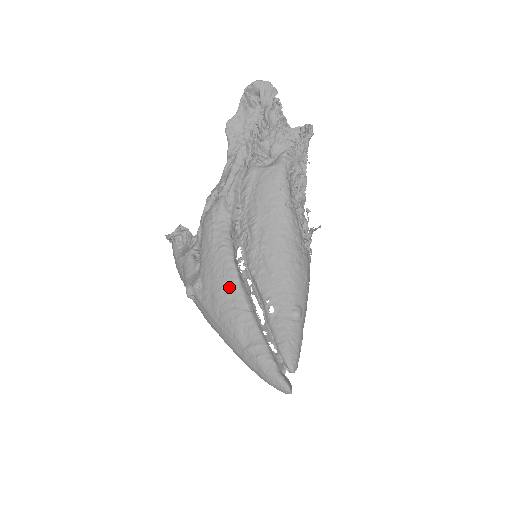
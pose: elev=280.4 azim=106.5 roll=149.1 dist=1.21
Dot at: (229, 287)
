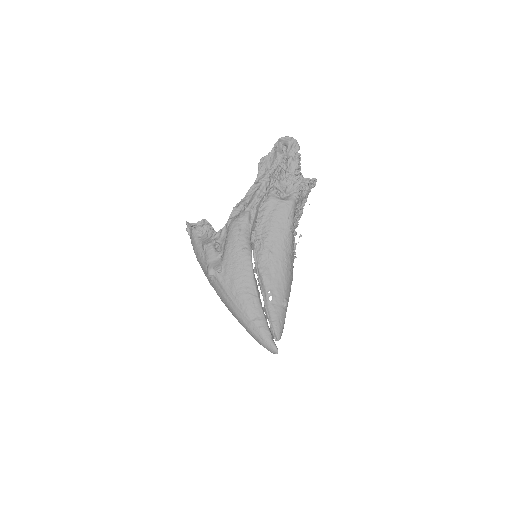
Dot at: (246, 278)
